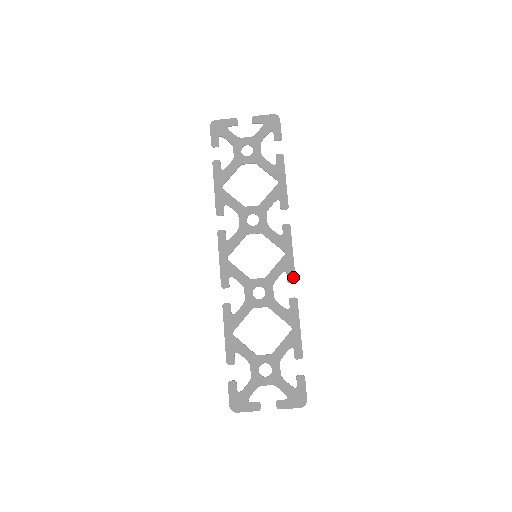
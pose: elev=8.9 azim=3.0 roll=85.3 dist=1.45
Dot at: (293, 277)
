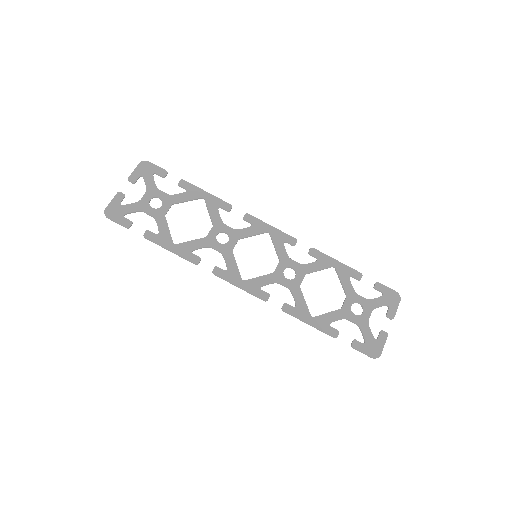
Dot at: (292, 239)
